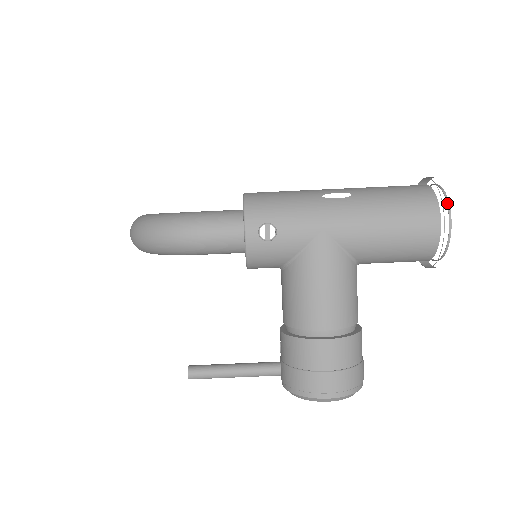
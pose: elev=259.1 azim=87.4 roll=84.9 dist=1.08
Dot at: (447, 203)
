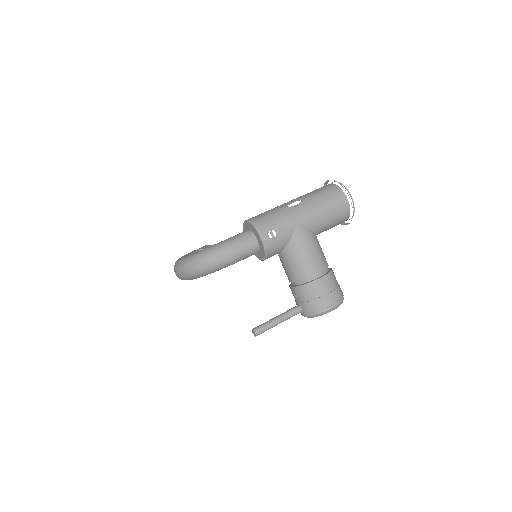
Dot at: (346, 189)
